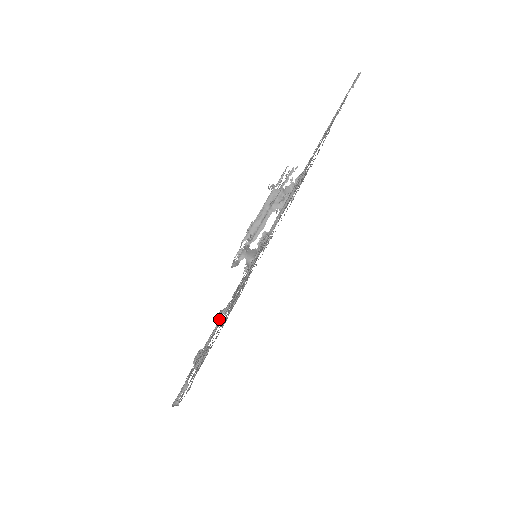
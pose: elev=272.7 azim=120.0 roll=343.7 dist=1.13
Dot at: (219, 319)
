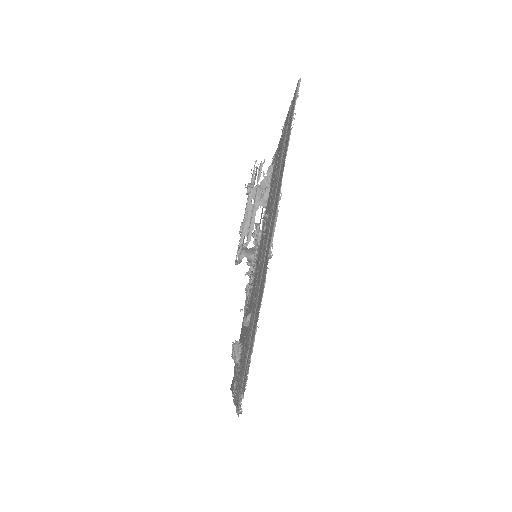
Dot at: (245, 324)
